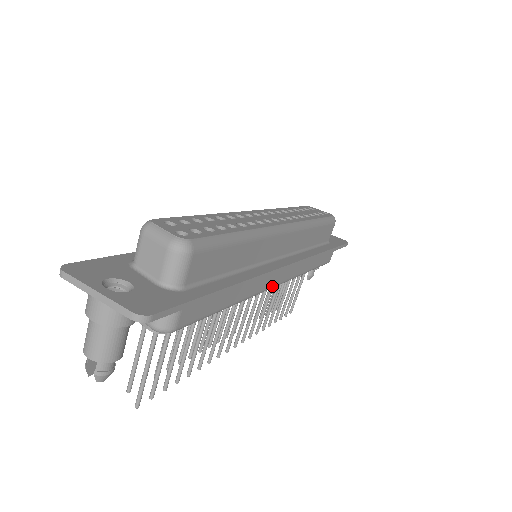
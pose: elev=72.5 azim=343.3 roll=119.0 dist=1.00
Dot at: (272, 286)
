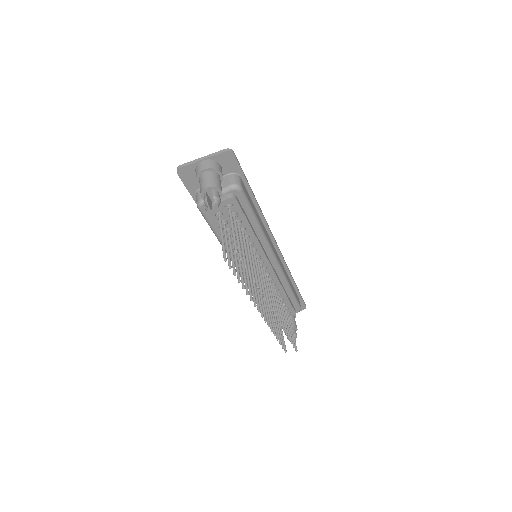
Dot at: (275, 254)
